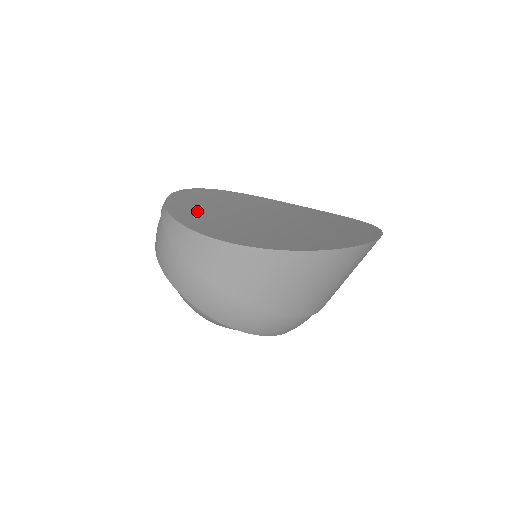
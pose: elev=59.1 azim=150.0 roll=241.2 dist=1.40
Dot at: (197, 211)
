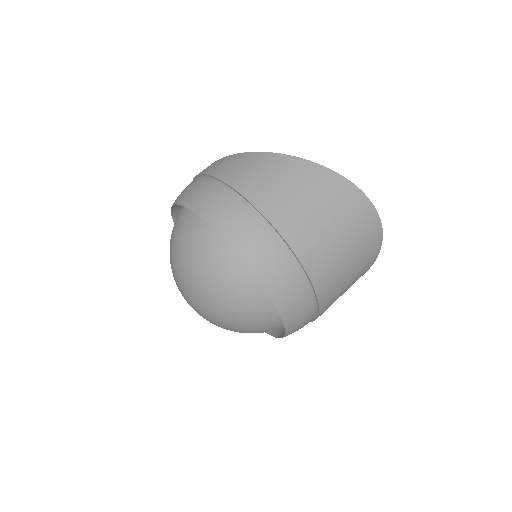
Dot at: occluded
